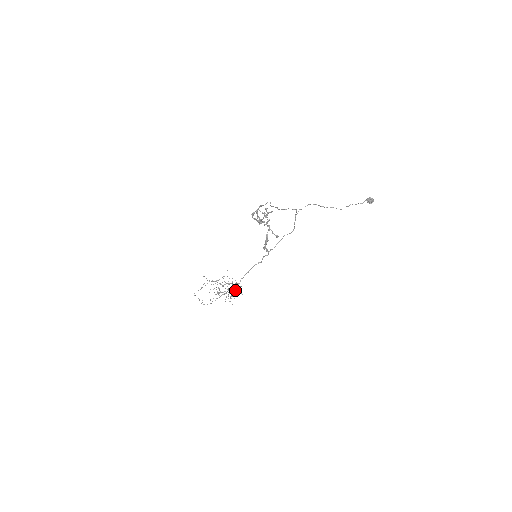
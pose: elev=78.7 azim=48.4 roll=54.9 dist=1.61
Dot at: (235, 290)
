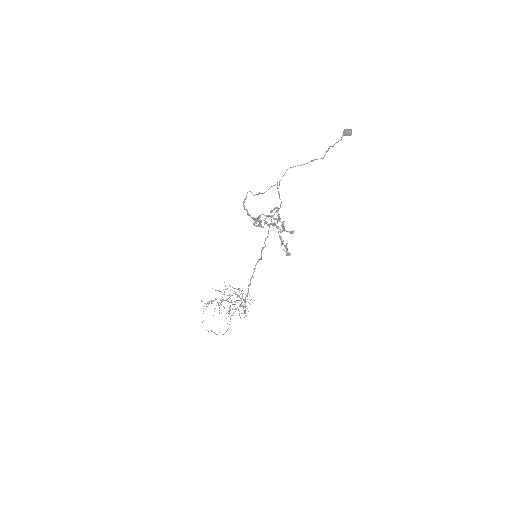
Dot at: (246, 301)
